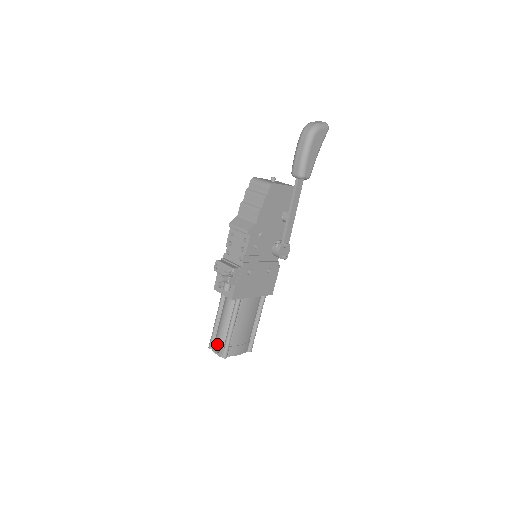
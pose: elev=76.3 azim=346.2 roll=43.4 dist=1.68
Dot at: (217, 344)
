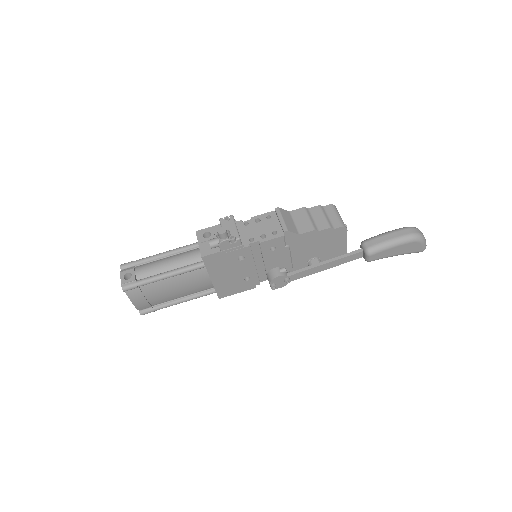
Dot at: (133, 271)
